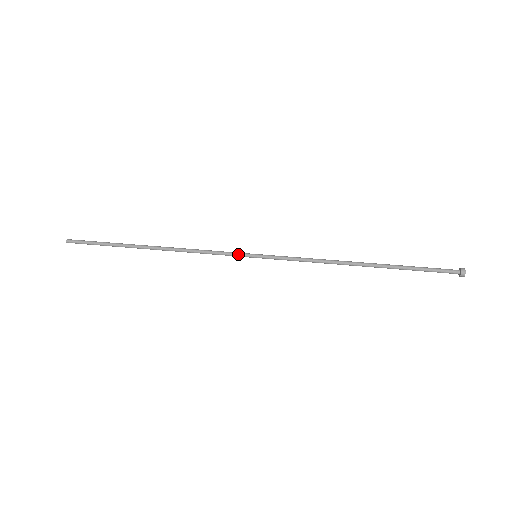
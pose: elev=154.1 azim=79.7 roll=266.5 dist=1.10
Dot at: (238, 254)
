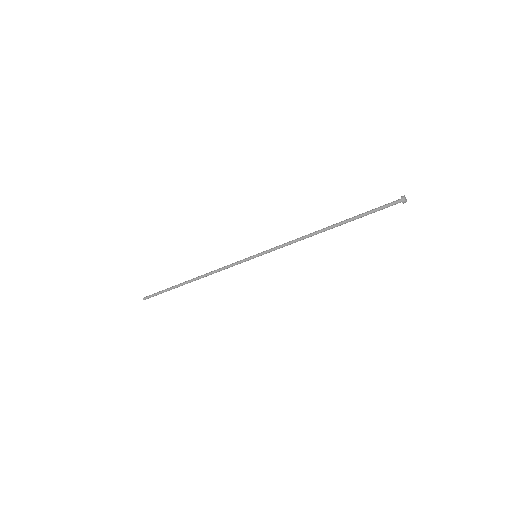
Dot at: (244, 259)
